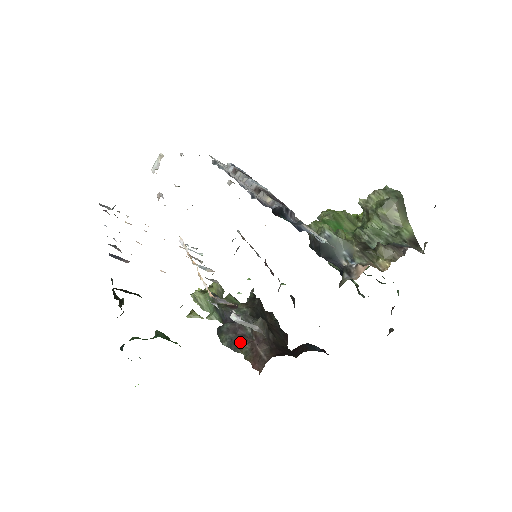
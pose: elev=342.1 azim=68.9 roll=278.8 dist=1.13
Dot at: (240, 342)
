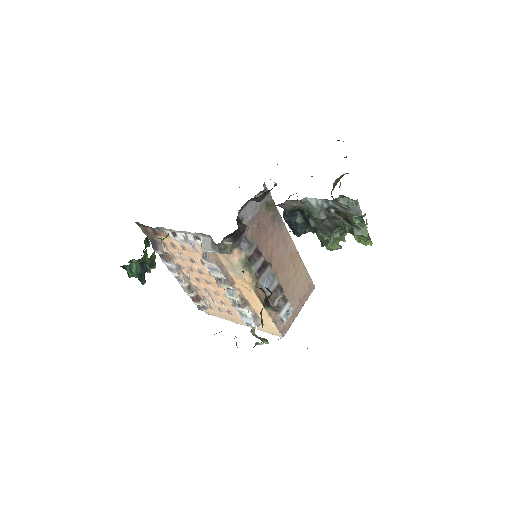
Dot at: occluded
